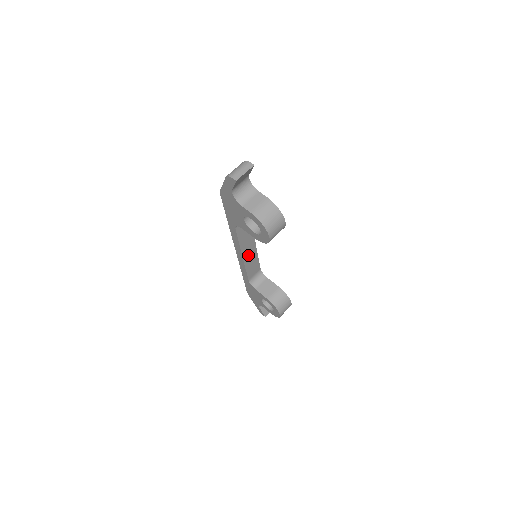
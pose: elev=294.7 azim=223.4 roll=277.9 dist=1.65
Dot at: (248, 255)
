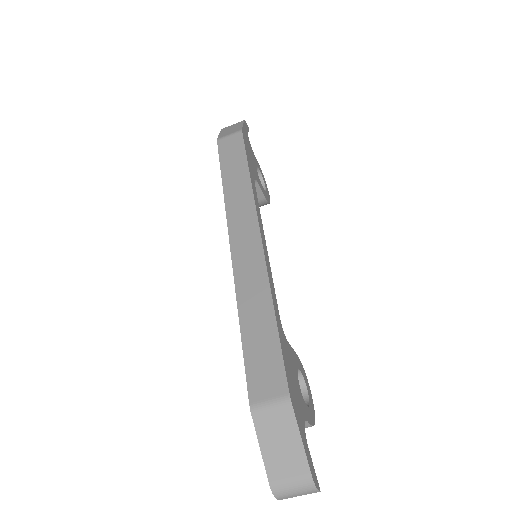
Dot at: occluded
